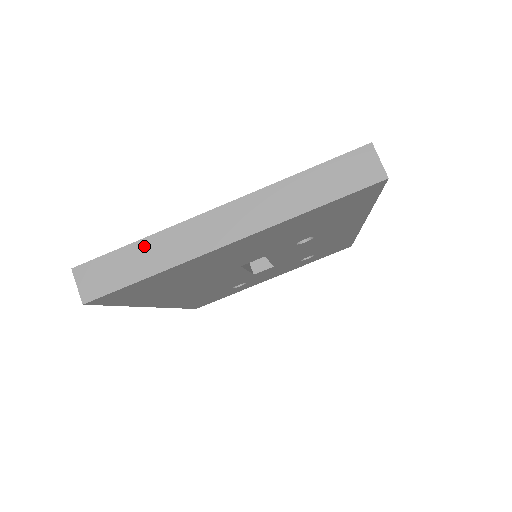
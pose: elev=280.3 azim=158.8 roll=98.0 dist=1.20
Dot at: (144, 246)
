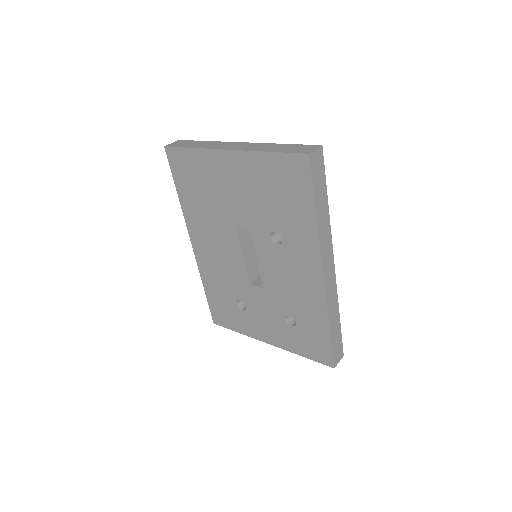
Dot at: (205, 142)
